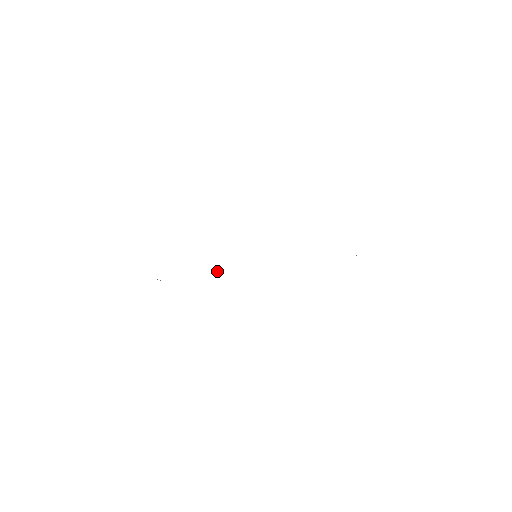
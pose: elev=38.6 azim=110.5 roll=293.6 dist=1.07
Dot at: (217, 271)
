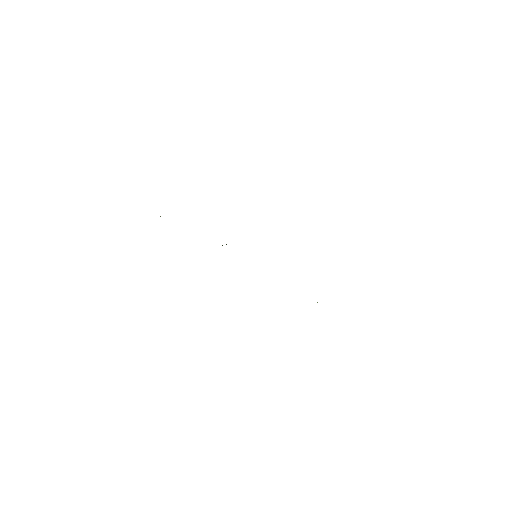
Dot at: occluded
